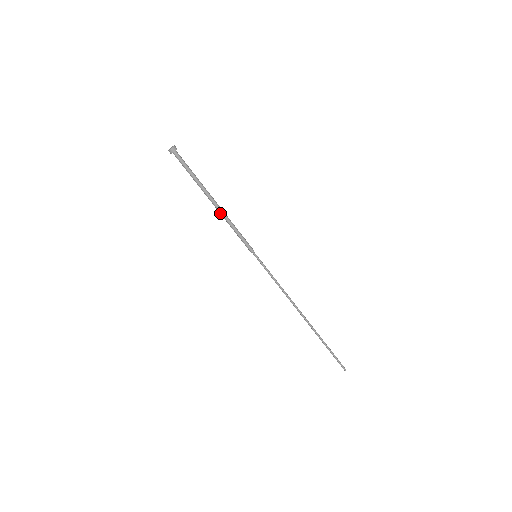
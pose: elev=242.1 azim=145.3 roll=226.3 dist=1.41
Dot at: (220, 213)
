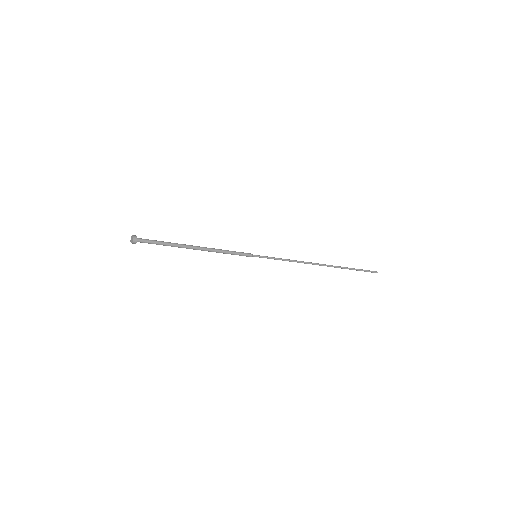
Dot at: occluded
